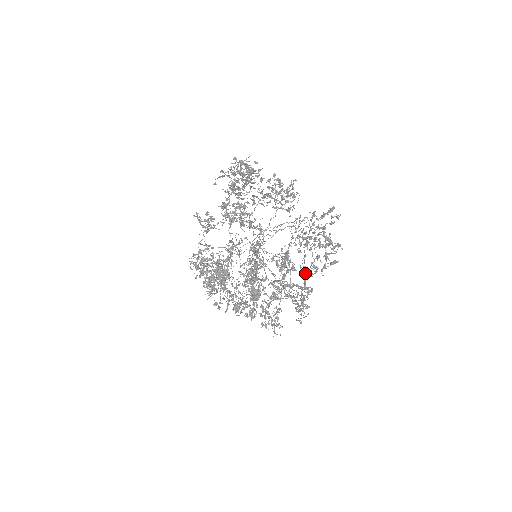
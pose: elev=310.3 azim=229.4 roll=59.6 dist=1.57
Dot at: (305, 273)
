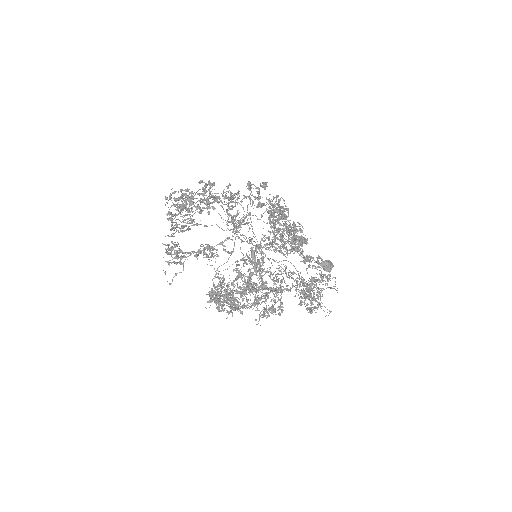
Dot at: (290, 251)
